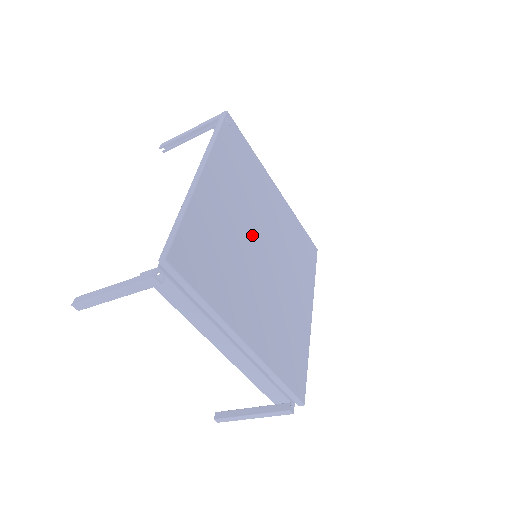
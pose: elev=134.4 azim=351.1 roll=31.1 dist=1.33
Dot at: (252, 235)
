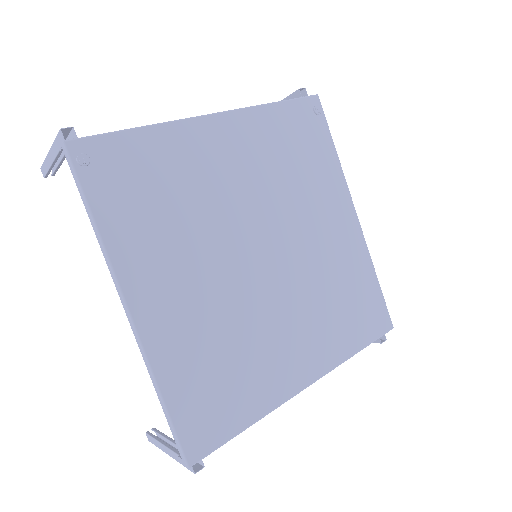
Dot at: (236, 263)
